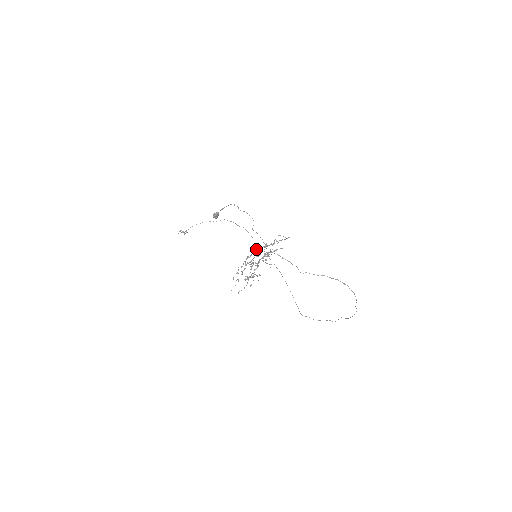
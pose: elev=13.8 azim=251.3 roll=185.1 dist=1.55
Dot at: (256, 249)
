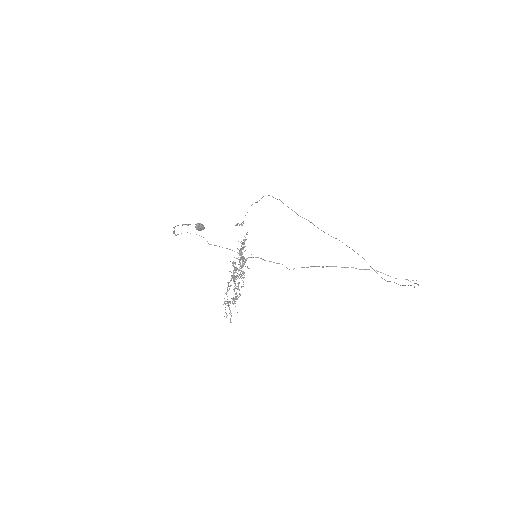
Dot at: occluded
